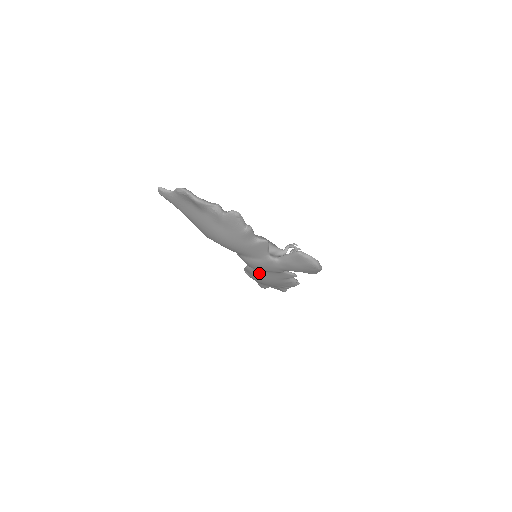
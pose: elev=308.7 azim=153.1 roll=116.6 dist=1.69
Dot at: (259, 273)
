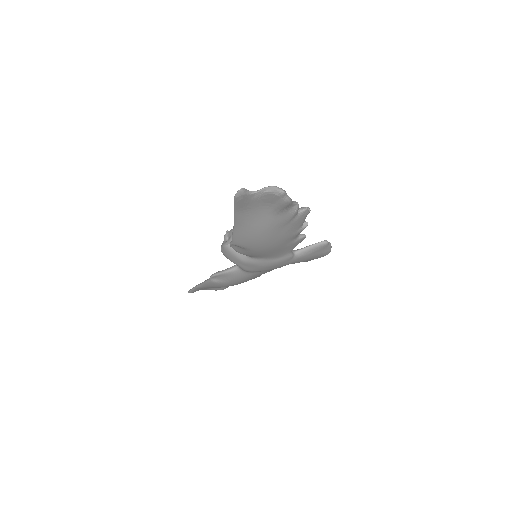
Dot at: (245, 275)
